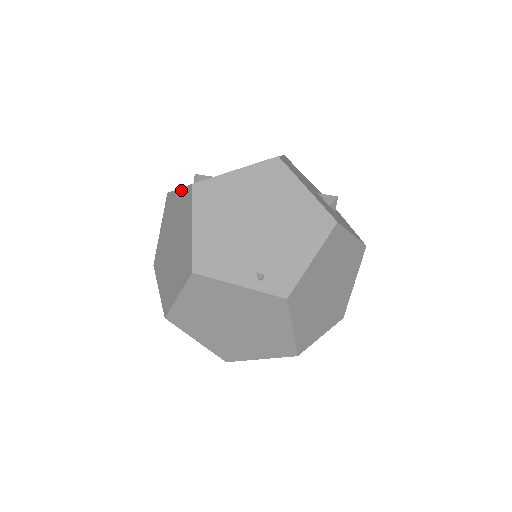
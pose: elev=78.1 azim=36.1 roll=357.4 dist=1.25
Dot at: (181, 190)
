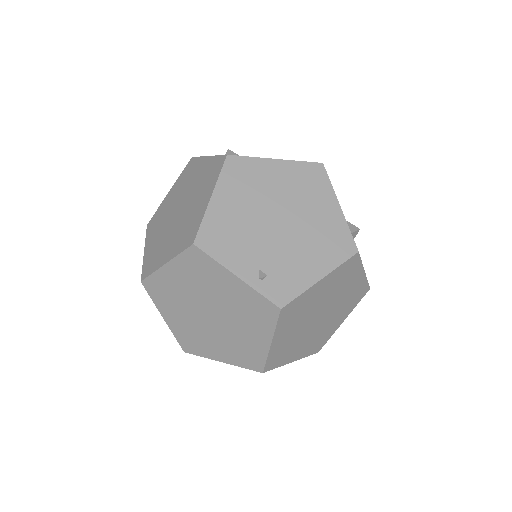
Dot at: (210, 158)
